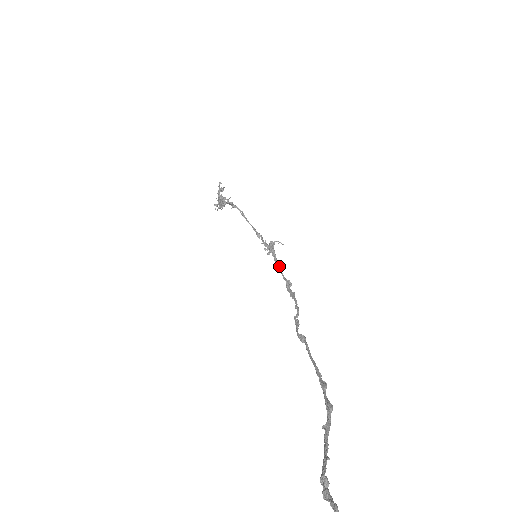
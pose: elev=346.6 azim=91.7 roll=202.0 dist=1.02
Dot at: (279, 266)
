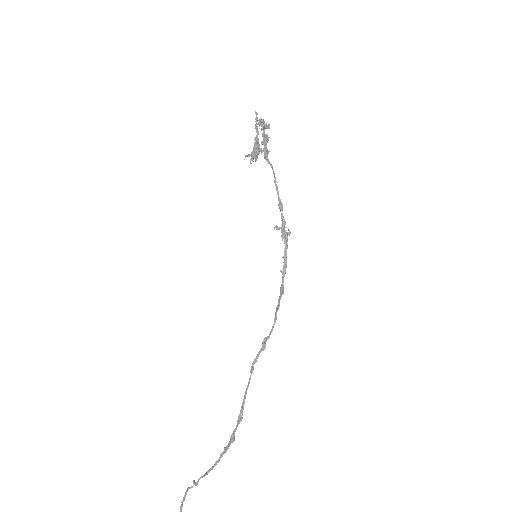
Dot at: (284, 261)
